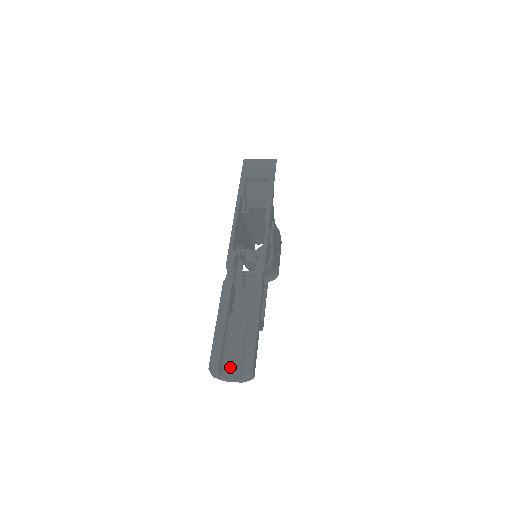
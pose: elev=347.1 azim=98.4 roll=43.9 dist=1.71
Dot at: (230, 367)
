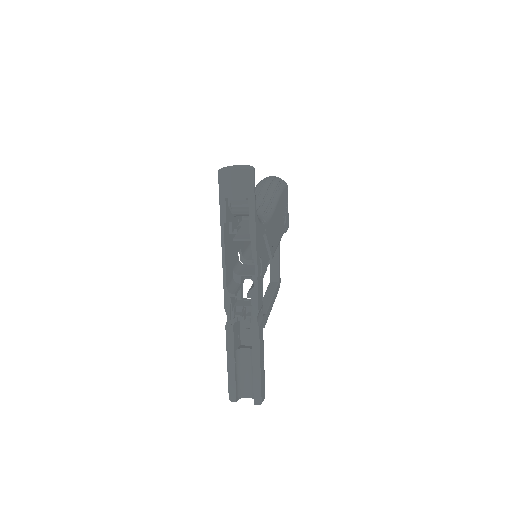
Dot at: (246, 389)
